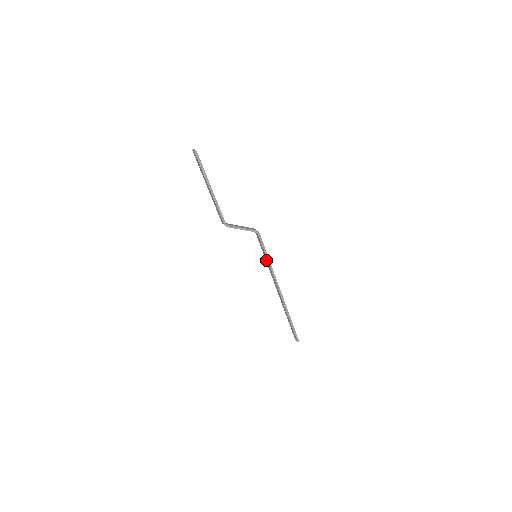
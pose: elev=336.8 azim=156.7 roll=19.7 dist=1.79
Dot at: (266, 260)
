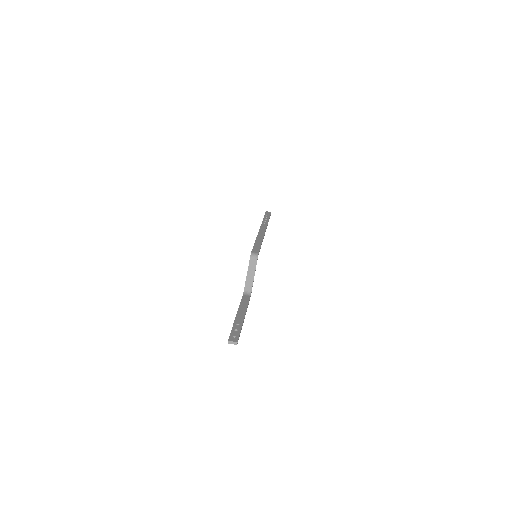
Dot at: occluded
